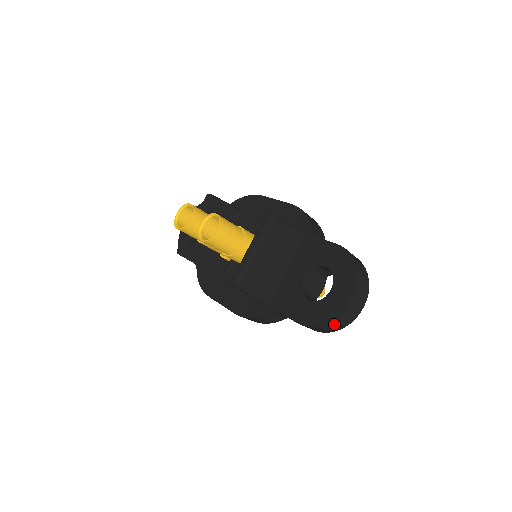
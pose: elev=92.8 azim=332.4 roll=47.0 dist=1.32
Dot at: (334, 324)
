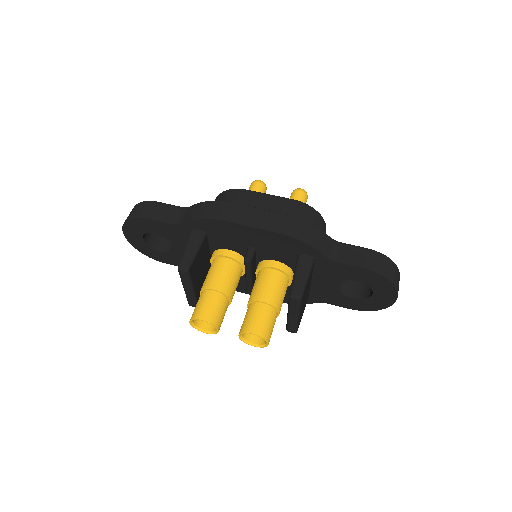
Dot at: occluded
